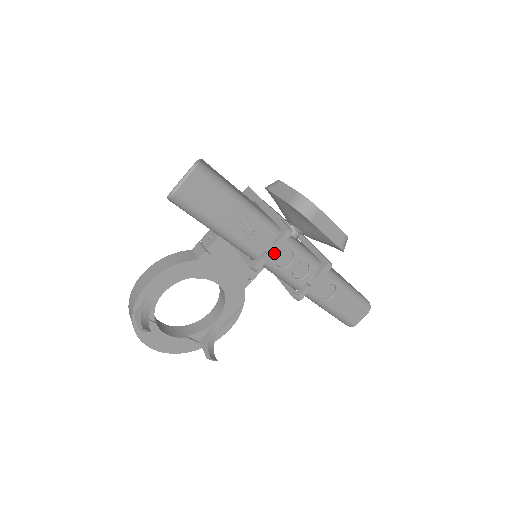
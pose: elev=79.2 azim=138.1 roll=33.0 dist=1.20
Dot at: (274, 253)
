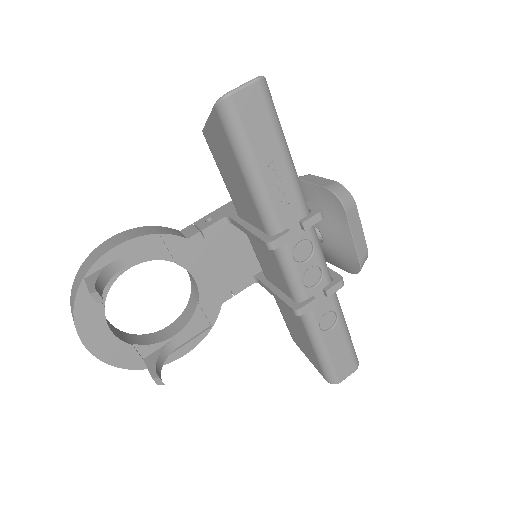
Dot at: (296, 237)
